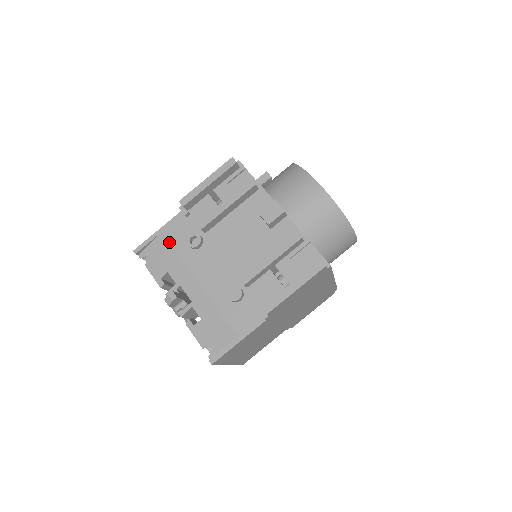
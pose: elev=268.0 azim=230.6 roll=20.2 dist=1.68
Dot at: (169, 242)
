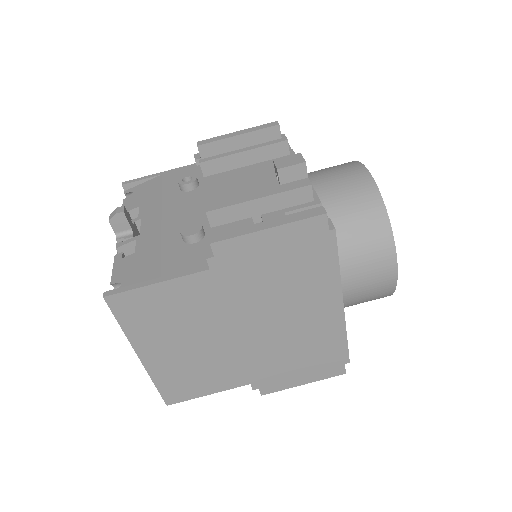
Dot at: (163, 182)
